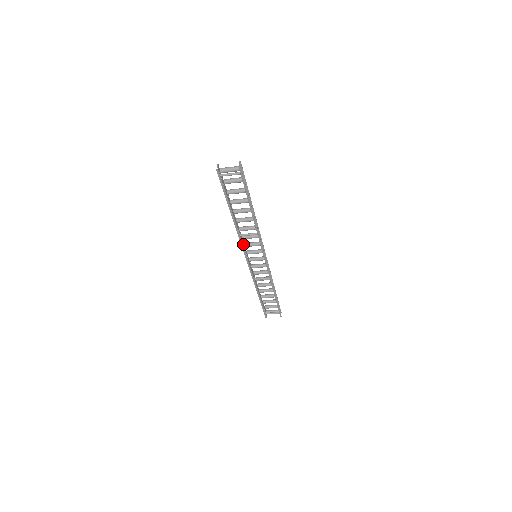
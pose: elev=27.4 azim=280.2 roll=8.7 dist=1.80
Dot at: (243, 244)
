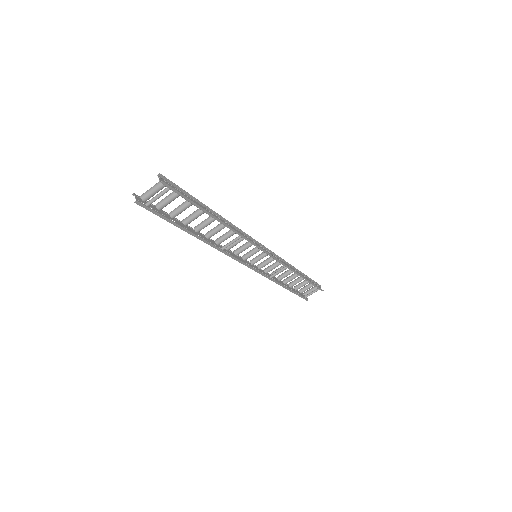
Dot at: (232, 254)
